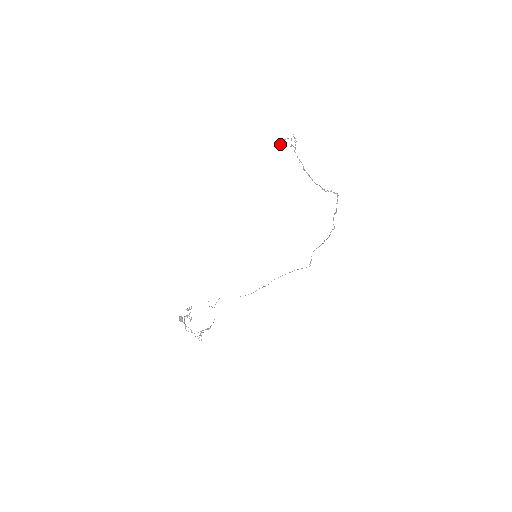
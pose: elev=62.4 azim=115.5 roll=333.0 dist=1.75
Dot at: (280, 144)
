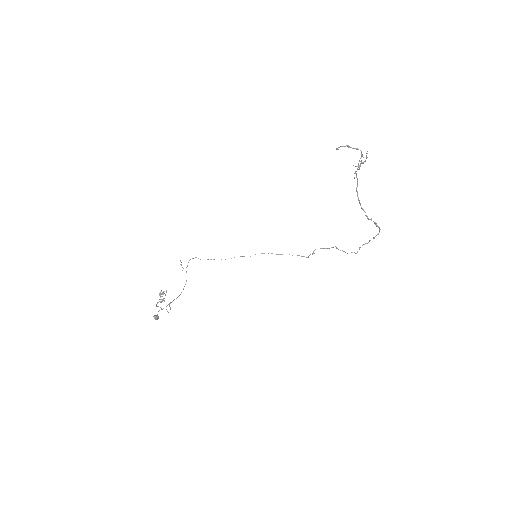
Dot at: occluded
